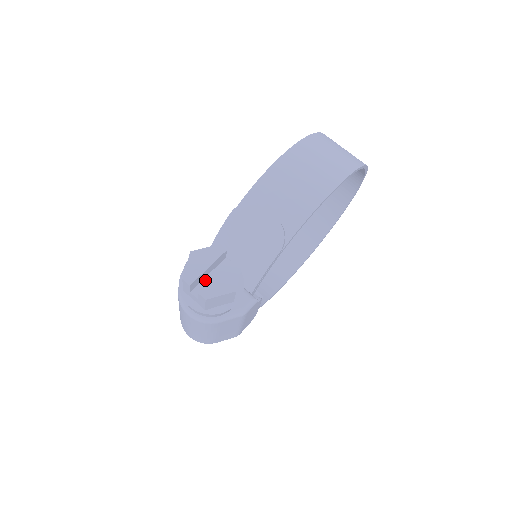
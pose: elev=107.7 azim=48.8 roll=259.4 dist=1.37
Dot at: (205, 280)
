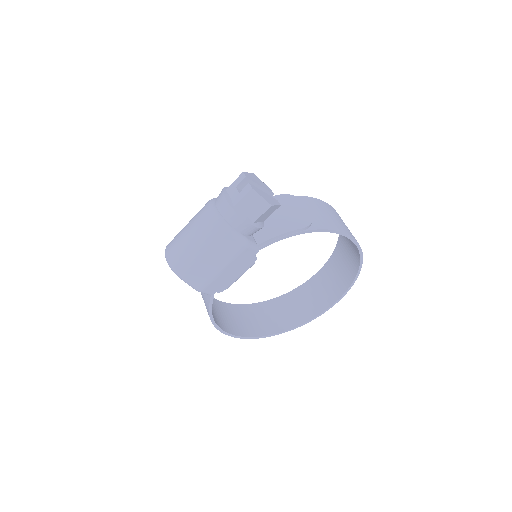
Dot at: occluded
